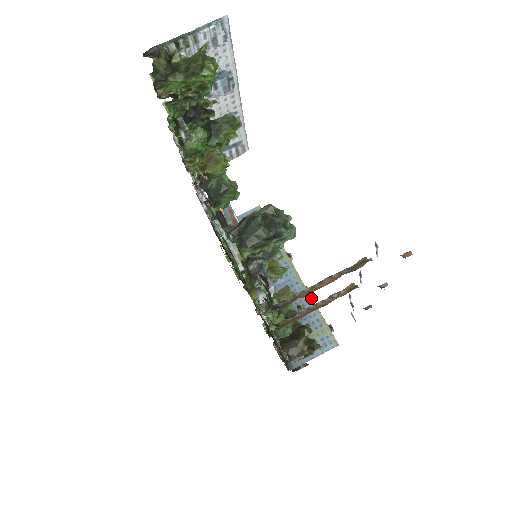
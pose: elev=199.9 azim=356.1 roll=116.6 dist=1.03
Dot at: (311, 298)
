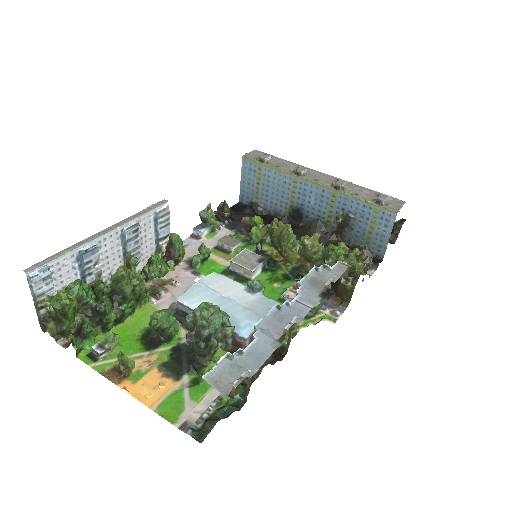
Dot at: (343, 194)
